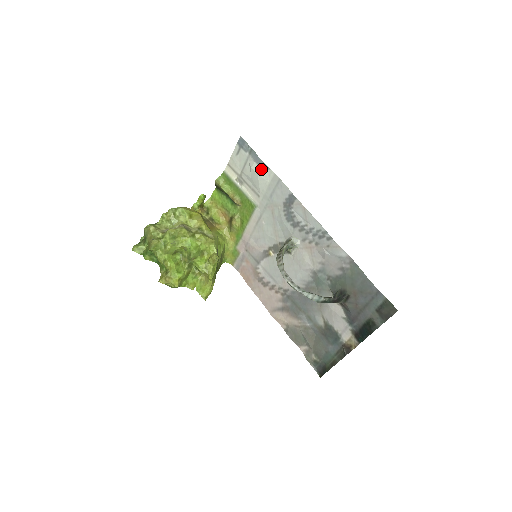
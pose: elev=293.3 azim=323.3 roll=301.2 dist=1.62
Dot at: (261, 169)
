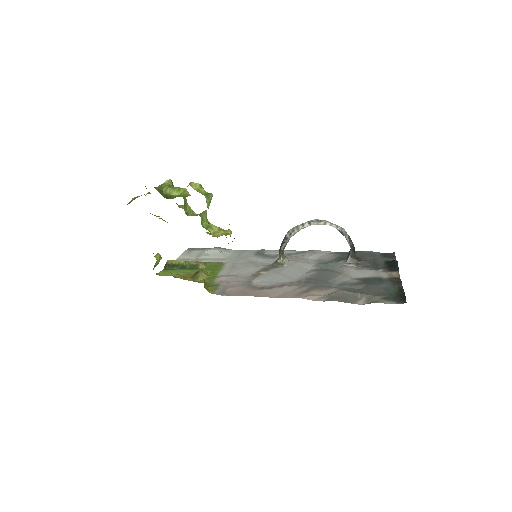
Dot at: (221, 249)
